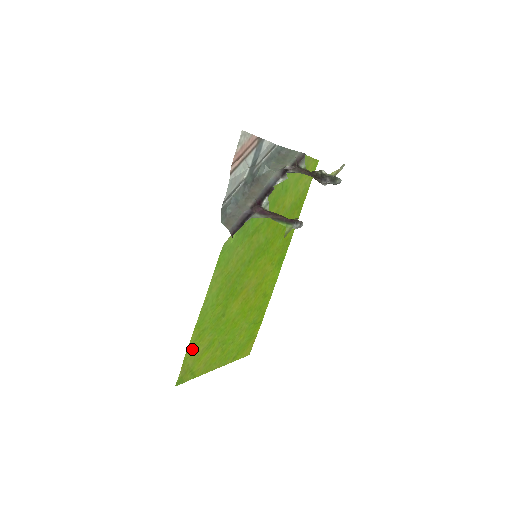
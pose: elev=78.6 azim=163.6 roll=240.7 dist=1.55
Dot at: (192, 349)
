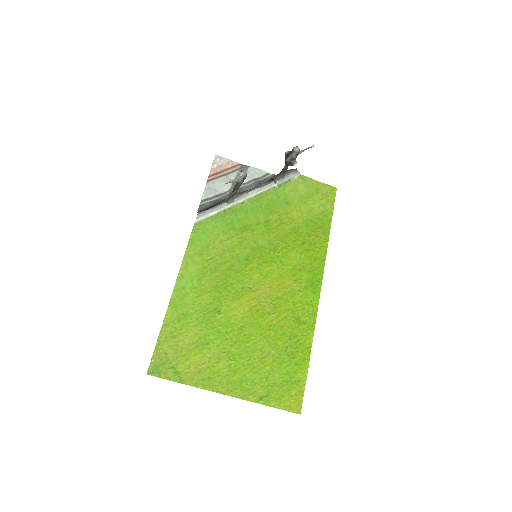
Dot at: (170, 333)
